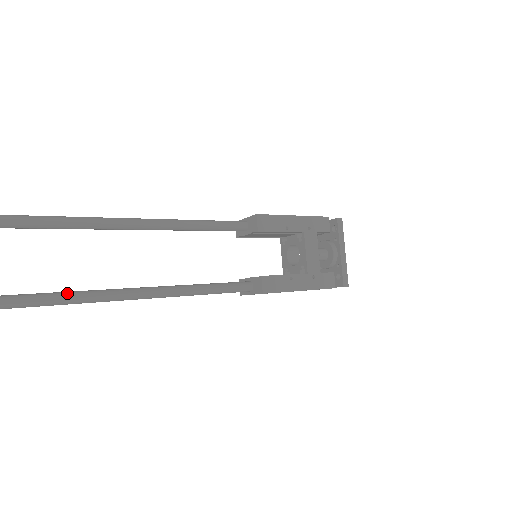
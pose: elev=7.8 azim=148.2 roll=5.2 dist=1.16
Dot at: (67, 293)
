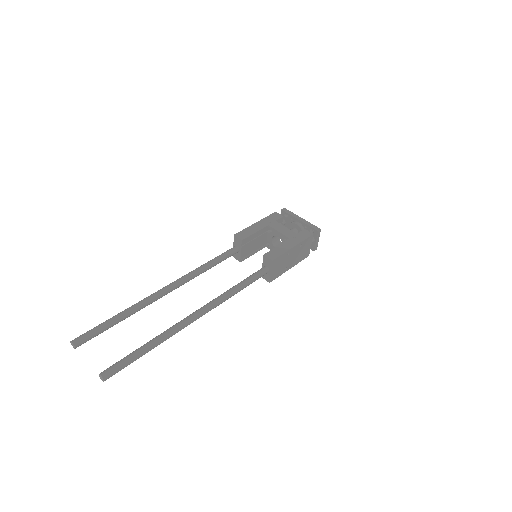
Dot at: (169, 329)
